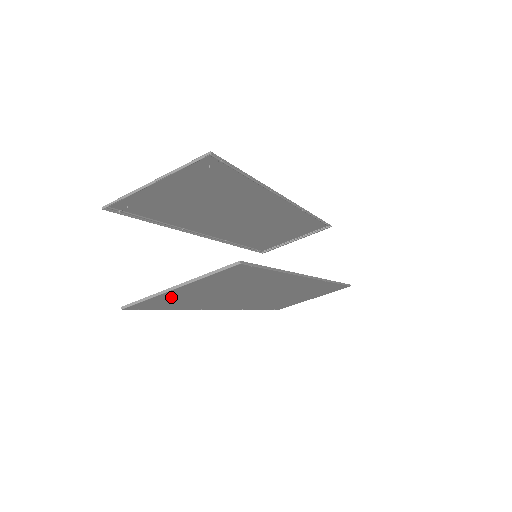
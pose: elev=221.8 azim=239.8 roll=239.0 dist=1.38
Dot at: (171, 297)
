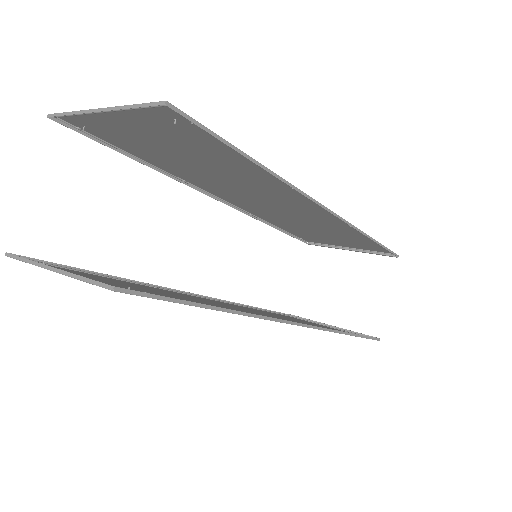
Dot at: (67, 271)
